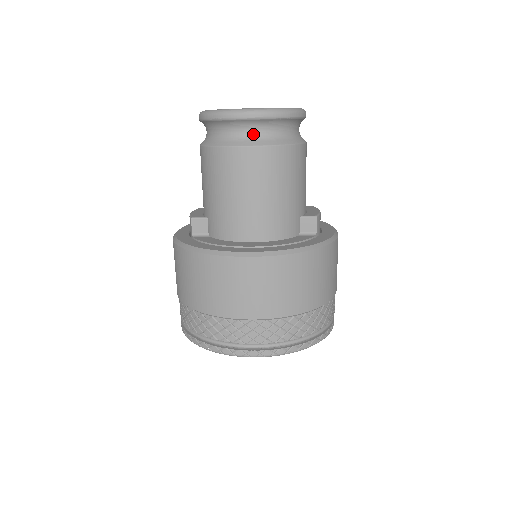
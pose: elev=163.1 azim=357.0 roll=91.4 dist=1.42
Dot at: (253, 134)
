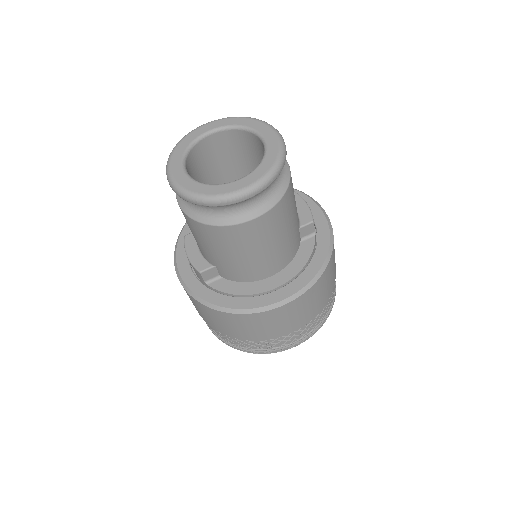
Dot at: (252, 204)
